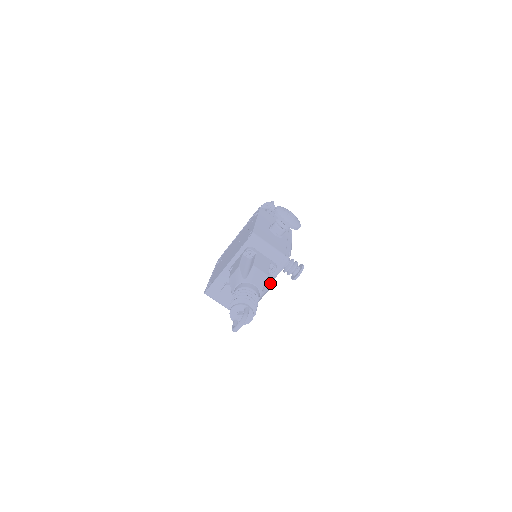
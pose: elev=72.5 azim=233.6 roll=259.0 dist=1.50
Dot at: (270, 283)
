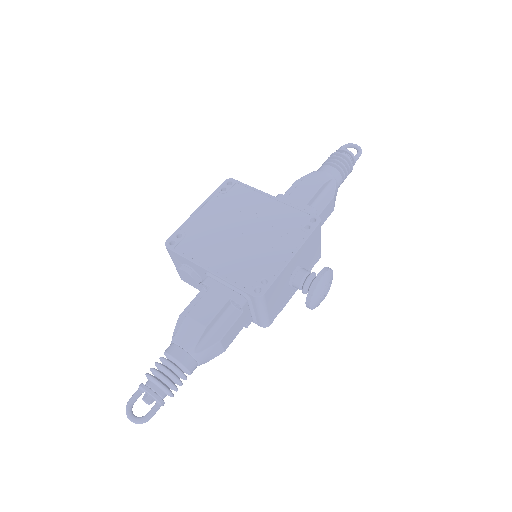
Dot at: occluded
